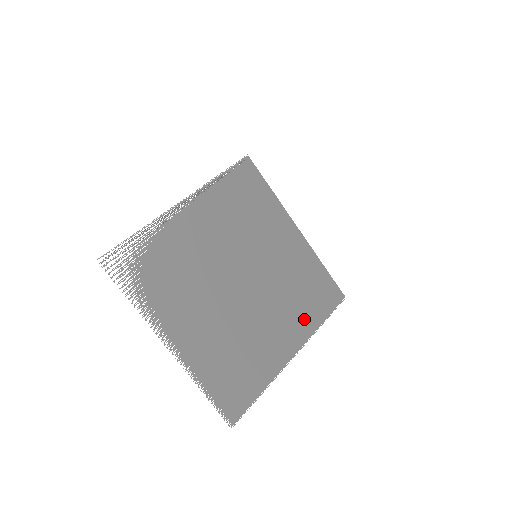
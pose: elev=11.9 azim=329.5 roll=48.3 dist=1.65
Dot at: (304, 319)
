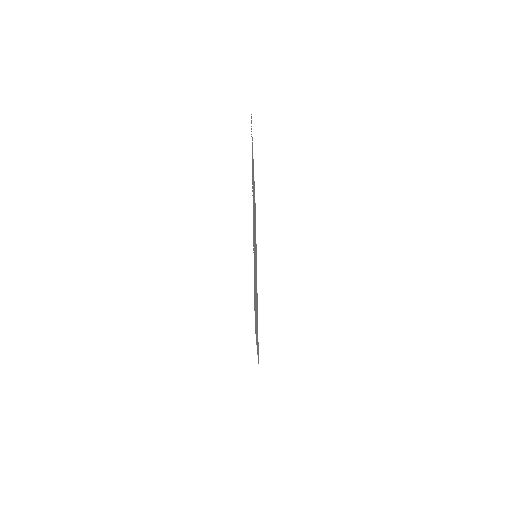
Dot at: occluded
